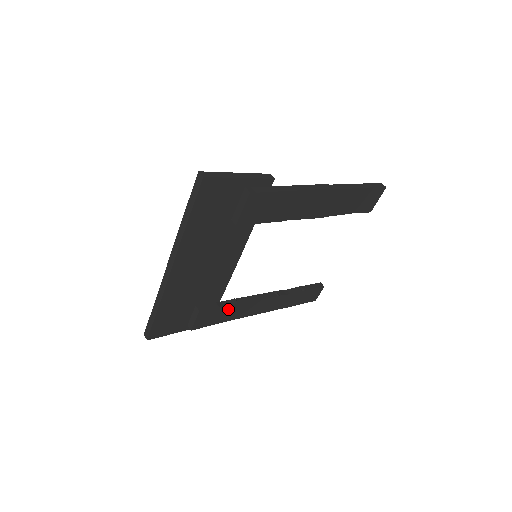
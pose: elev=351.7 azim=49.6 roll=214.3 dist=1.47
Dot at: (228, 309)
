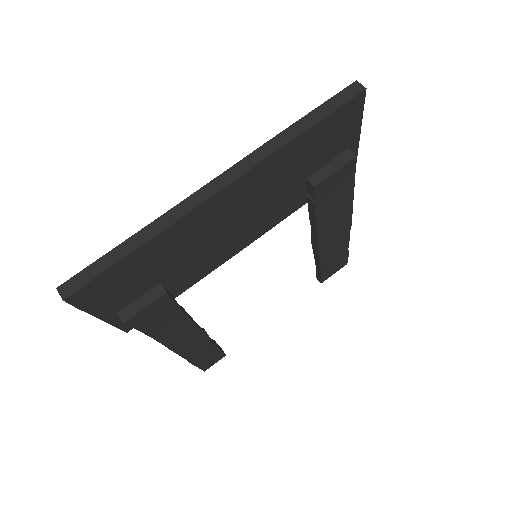
Dot at: (176, 317)
